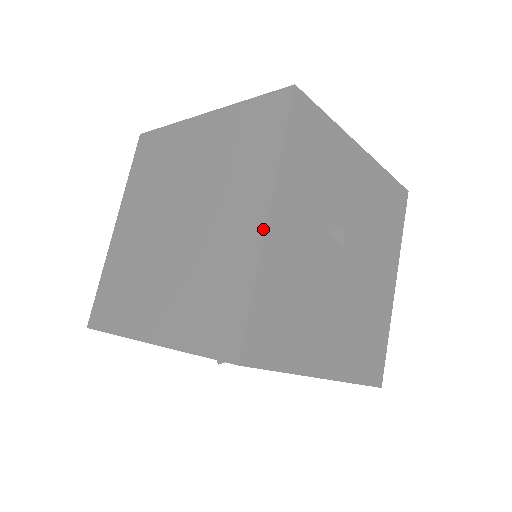
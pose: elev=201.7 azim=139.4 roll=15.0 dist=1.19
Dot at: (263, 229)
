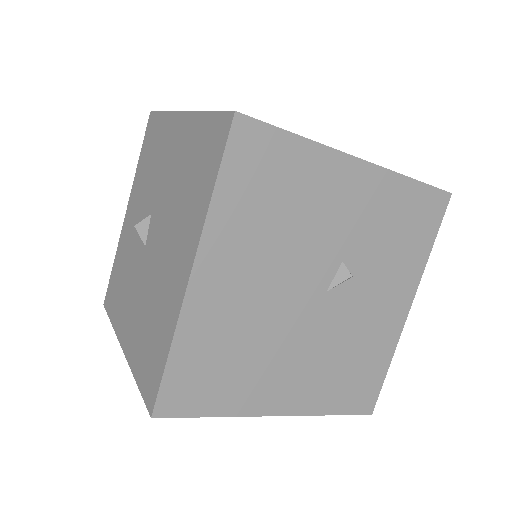
Dot at: (349, 154)
